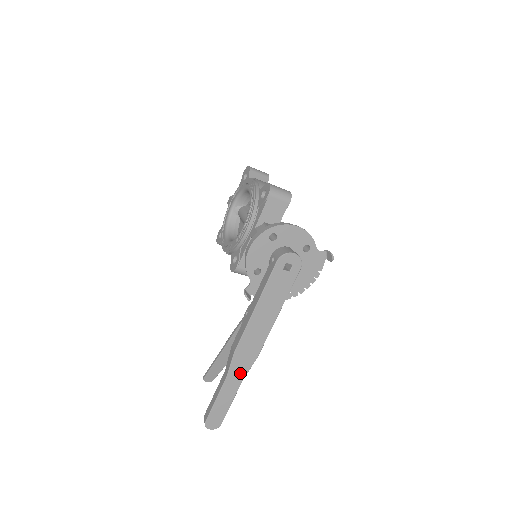
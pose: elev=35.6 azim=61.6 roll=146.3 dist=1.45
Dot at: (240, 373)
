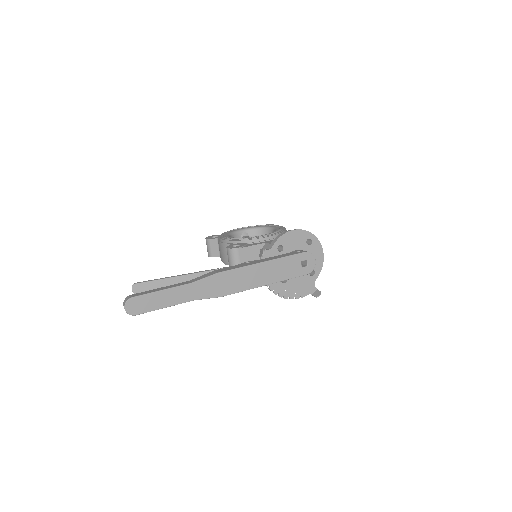
Dot at: (200, 292)
